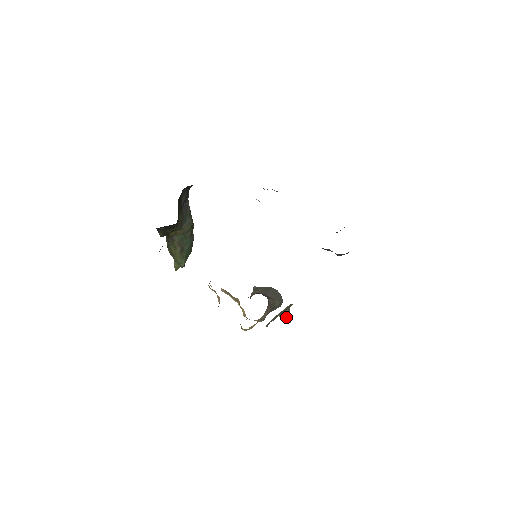
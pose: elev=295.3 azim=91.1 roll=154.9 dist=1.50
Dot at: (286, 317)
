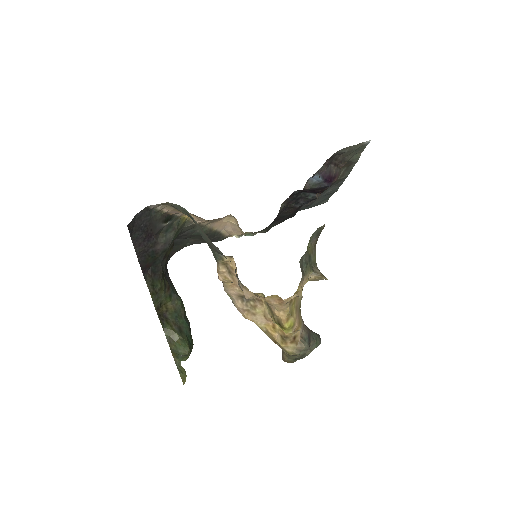
Dot at: (319, 272)
